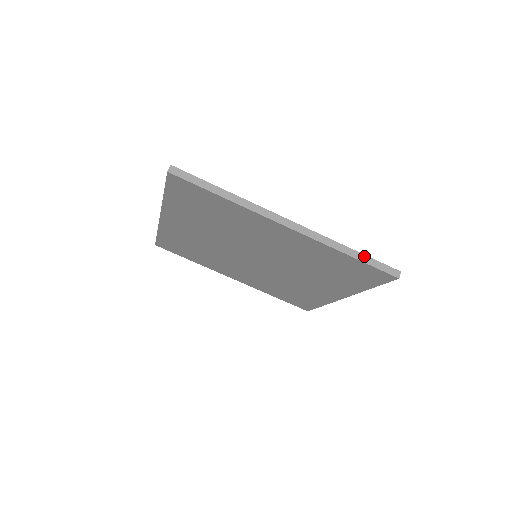
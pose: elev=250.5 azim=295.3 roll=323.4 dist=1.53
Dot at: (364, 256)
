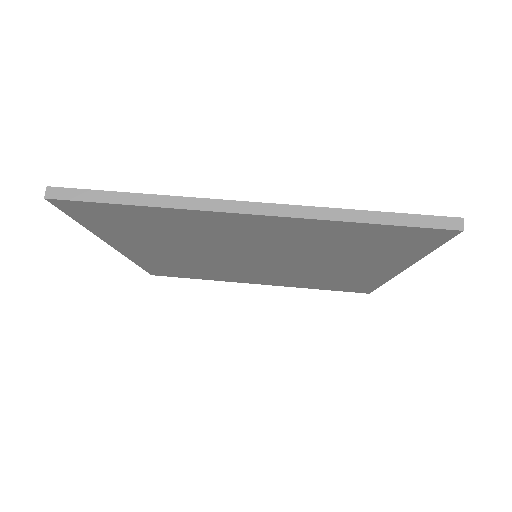
Dot at: (390, 215)
